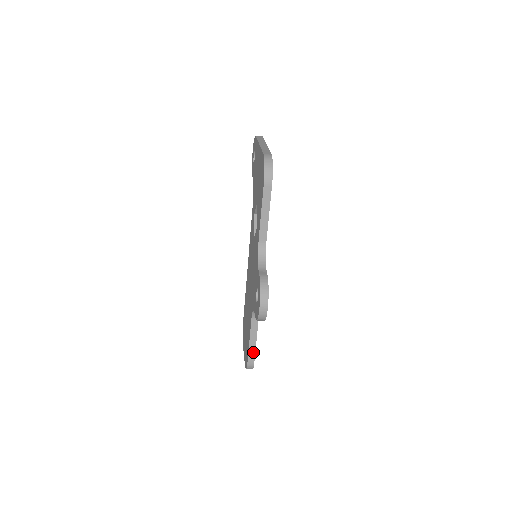
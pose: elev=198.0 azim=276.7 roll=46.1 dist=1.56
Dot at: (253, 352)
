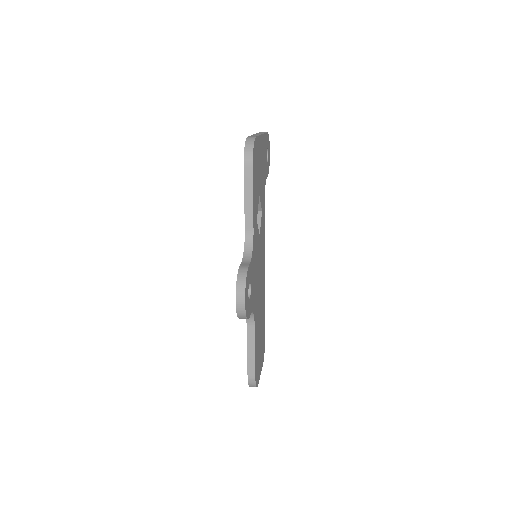
Dot at: (253, 365)
